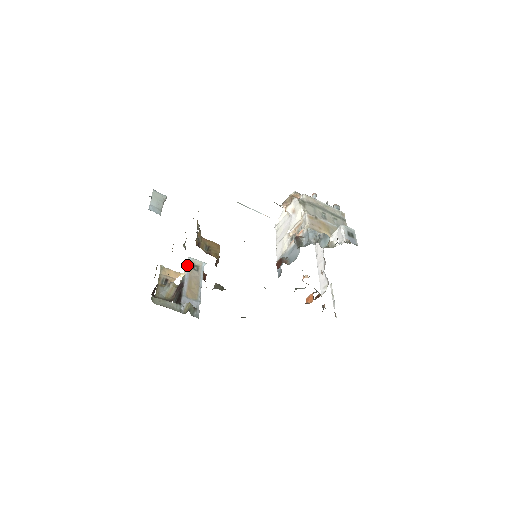
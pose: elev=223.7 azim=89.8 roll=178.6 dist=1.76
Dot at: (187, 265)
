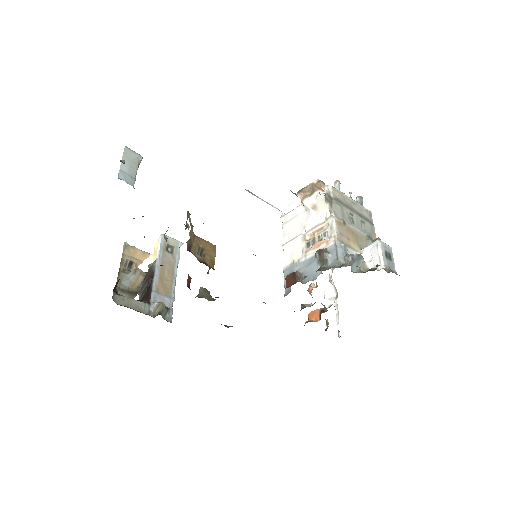
Dot at: (159, 245)
